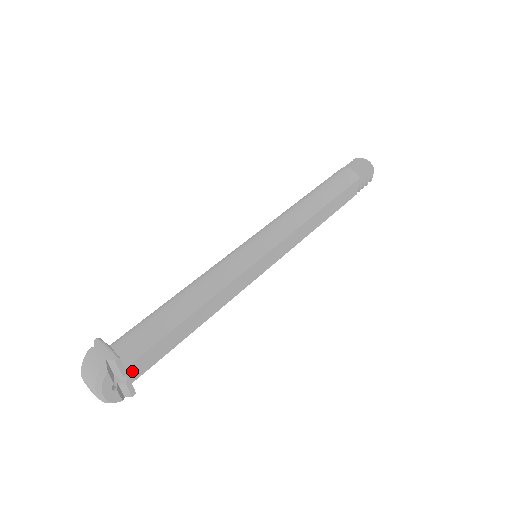
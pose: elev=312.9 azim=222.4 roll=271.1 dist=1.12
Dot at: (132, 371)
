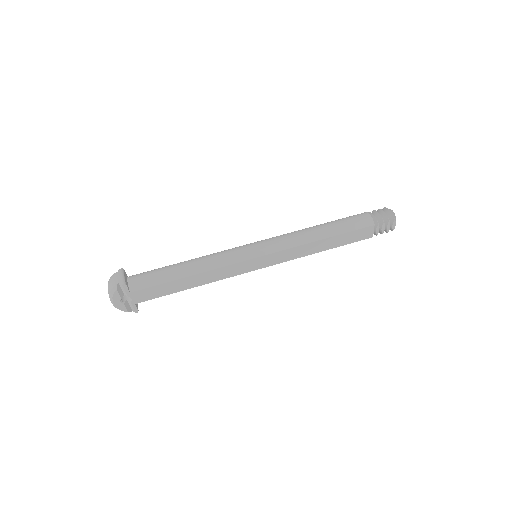
Dot at: (136, 296)
